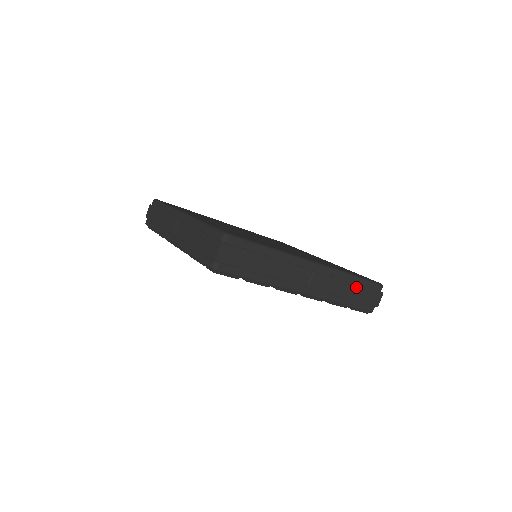
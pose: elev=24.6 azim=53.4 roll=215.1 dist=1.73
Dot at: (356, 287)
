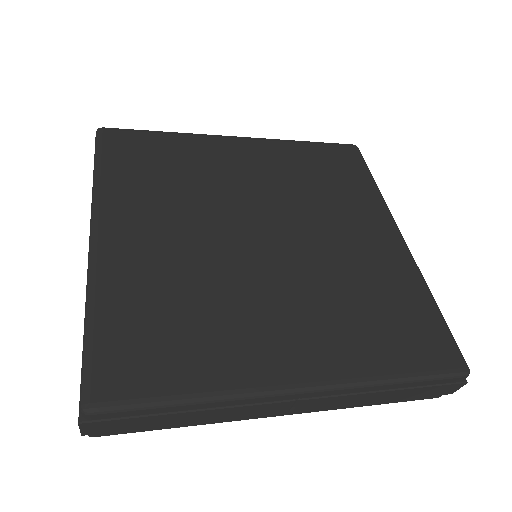
Dot at: (402, 391)
